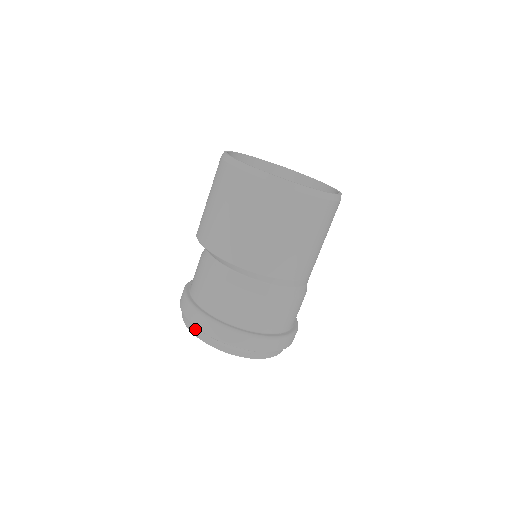
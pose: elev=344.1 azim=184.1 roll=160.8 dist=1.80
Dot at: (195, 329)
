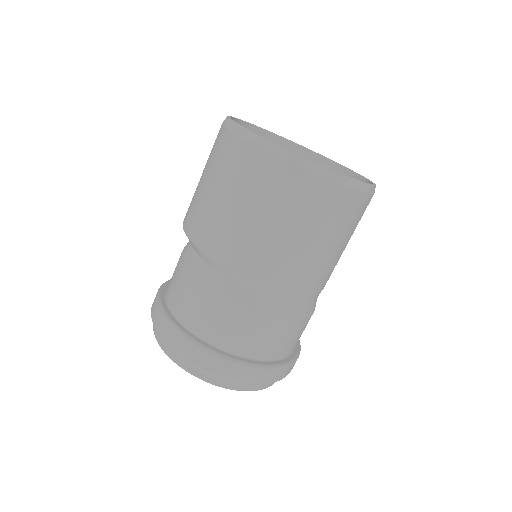
Dot at: occluded
